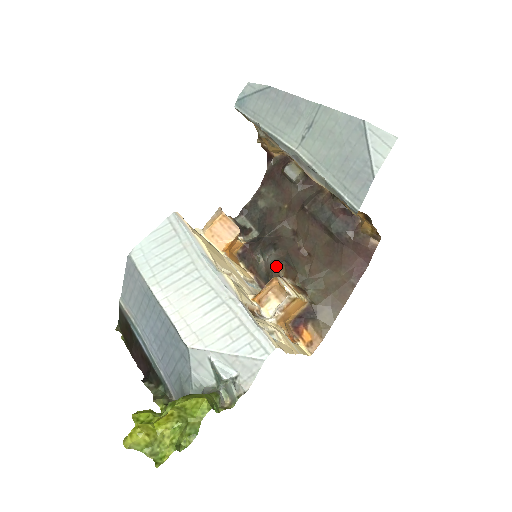
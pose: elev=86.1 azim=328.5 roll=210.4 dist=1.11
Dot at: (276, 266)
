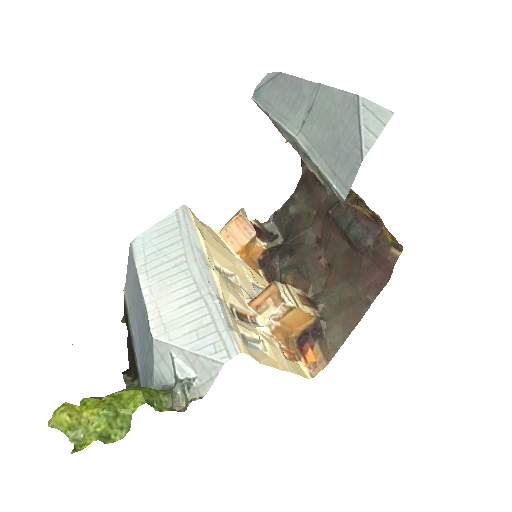
Dot at: (285, 272)
